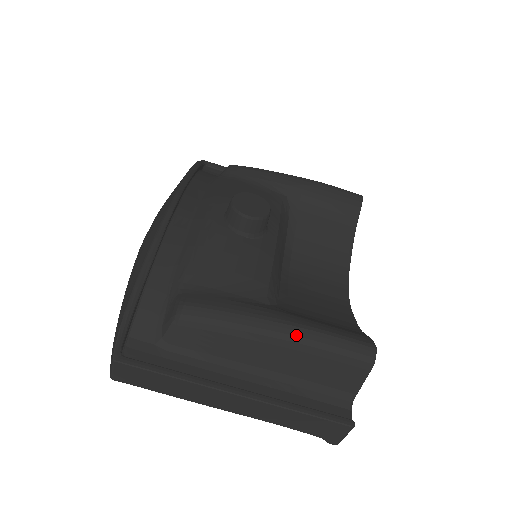
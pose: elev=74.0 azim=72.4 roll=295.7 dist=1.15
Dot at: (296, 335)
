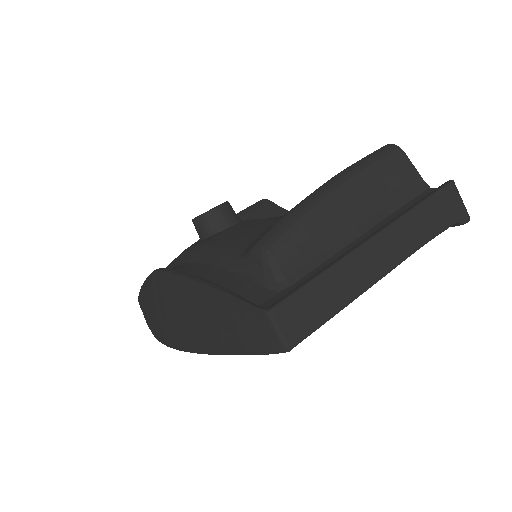
Dot at: (342, 176)
